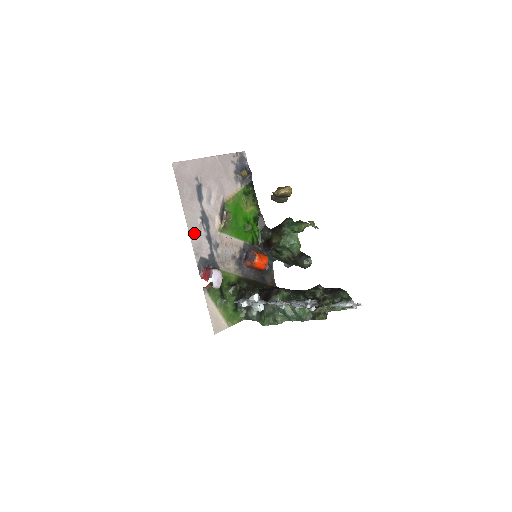
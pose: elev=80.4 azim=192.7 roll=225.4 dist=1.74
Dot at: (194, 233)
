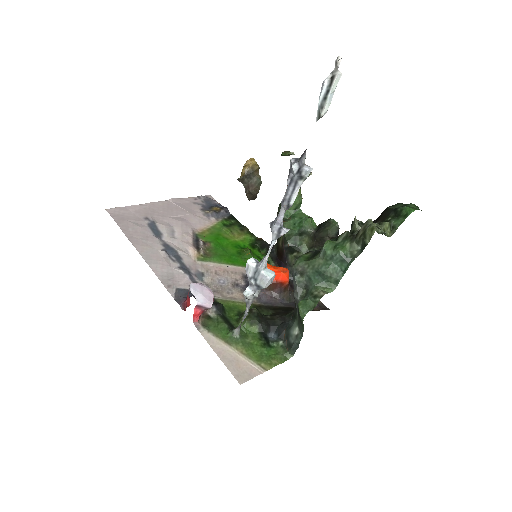
Dot at: (157, 265)
